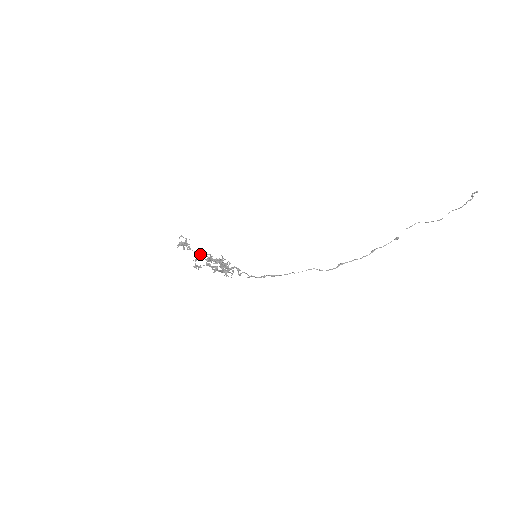
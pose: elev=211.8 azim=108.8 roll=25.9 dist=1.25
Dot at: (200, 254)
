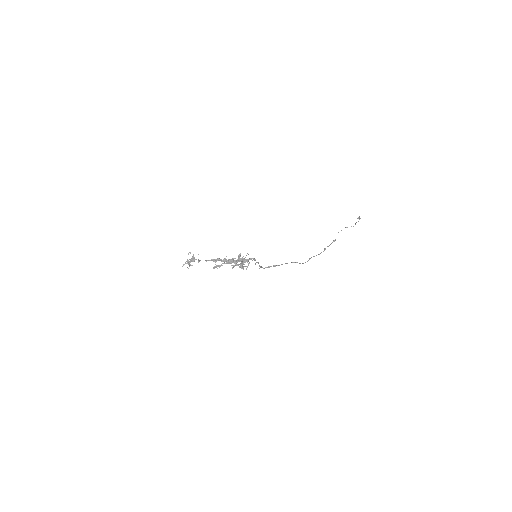
Dot at: (214, 259)
